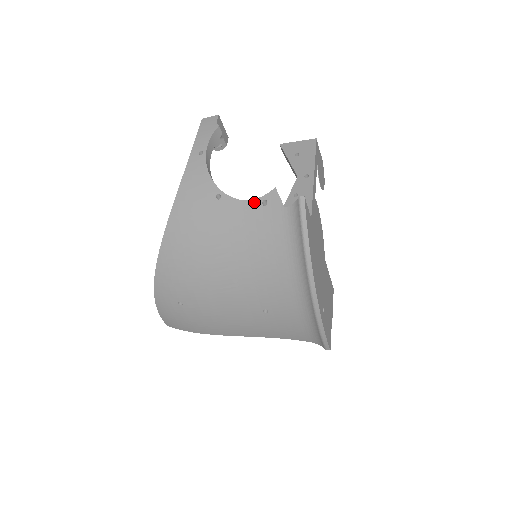
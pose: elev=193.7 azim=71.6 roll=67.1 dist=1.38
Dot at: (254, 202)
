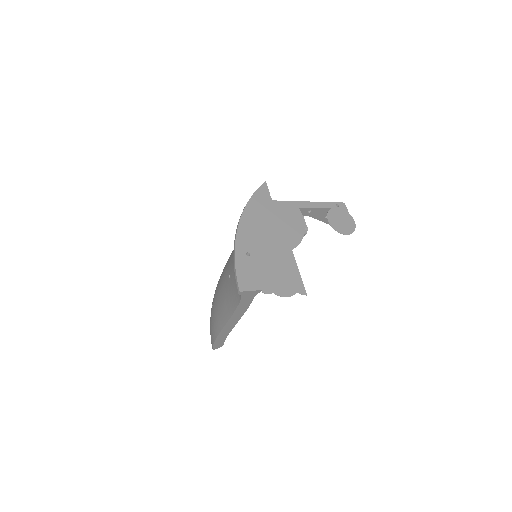
Dot at: occluded
